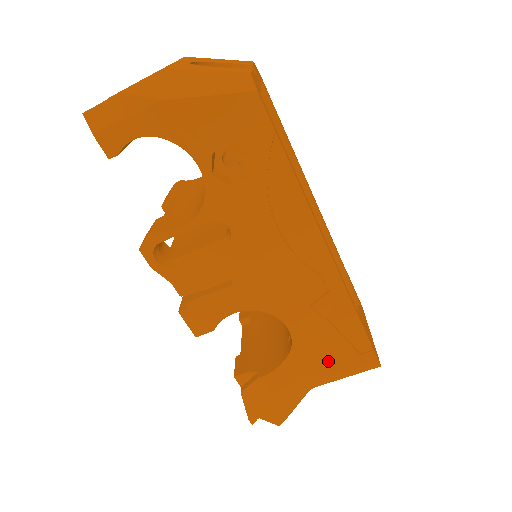
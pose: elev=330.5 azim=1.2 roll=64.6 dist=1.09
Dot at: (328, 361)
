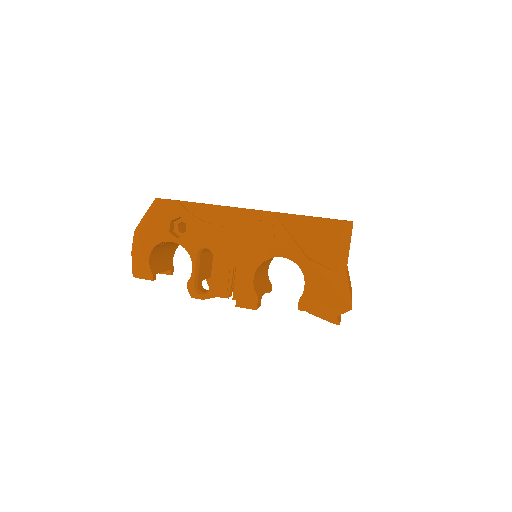
Dot at: (326, 251)
